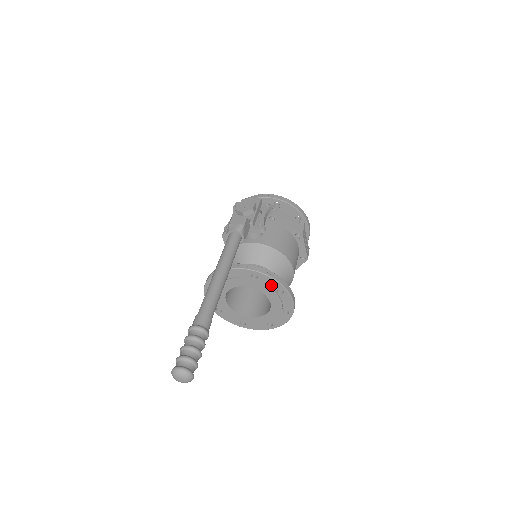
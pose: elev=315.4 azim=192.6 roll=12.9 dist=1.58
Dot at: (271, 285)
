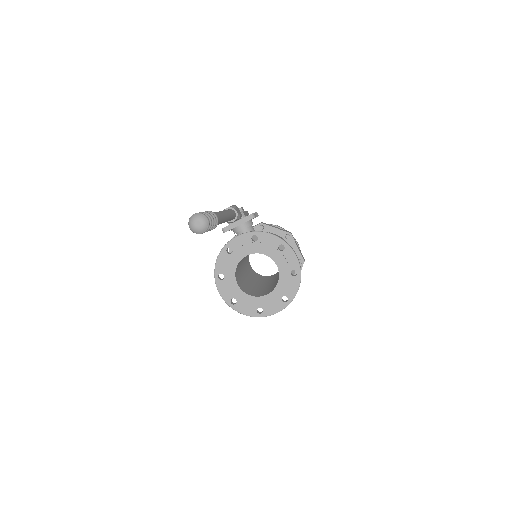
Dot at: (271, 243)
